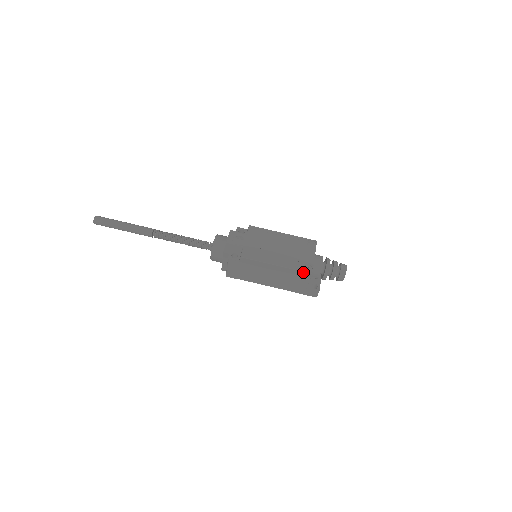
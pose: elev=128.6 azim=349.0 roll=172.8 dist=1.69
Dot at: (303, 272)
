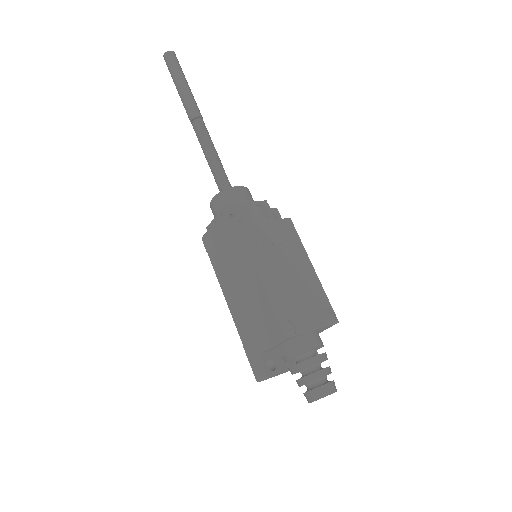
Dot at: (278, 323)
